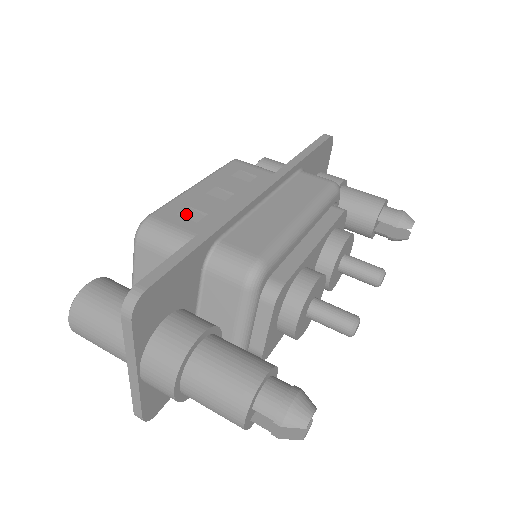
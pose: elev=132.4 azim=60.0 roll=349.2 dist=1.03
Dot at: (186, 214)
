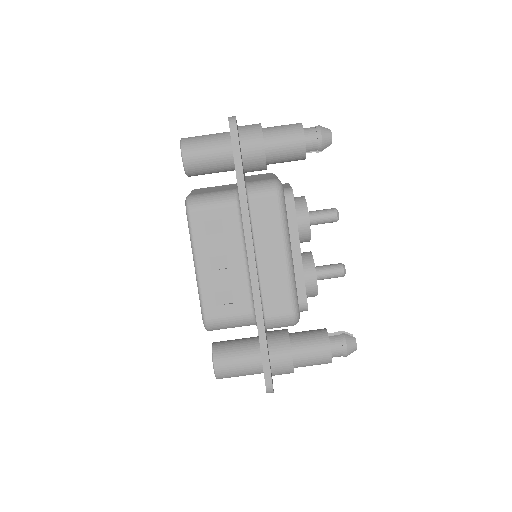
Dot at: (220, 300)
